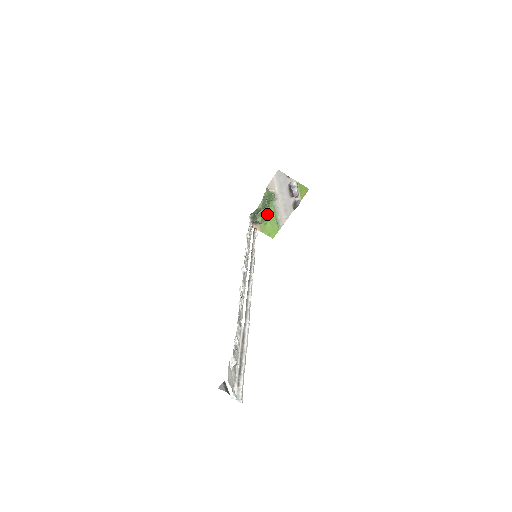
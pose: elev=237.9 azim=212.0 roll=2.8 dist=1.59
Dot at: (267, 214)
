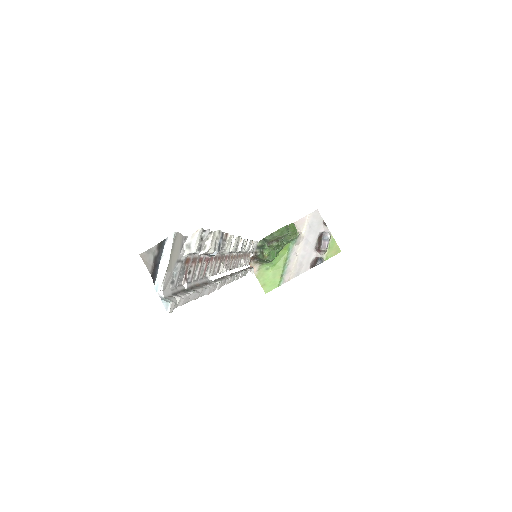
Dot at: (276, 256)
